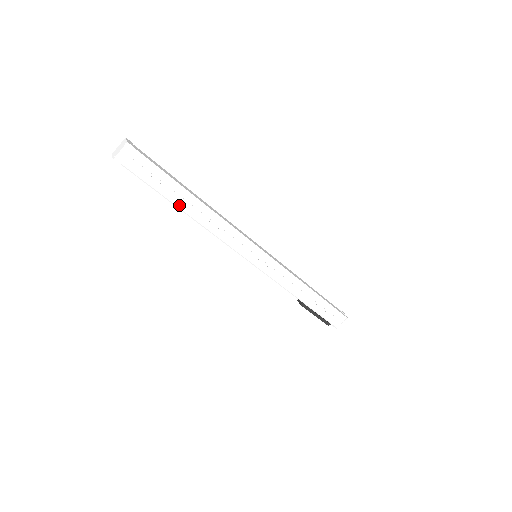
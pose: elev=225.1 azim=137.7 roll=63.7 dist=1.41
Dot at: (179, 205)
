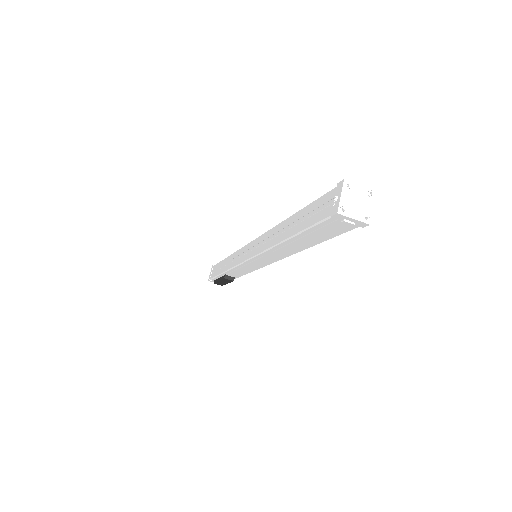
Dot at: occluded
